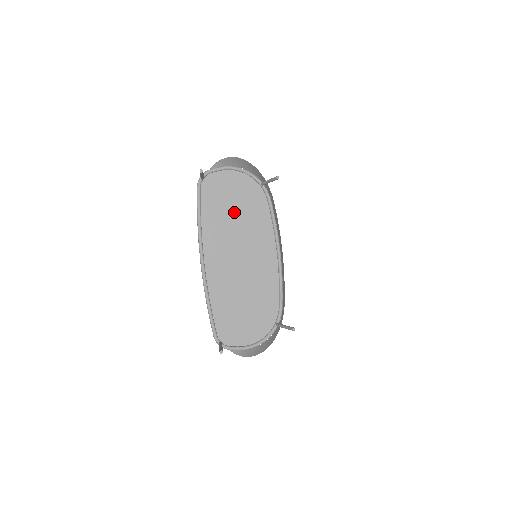
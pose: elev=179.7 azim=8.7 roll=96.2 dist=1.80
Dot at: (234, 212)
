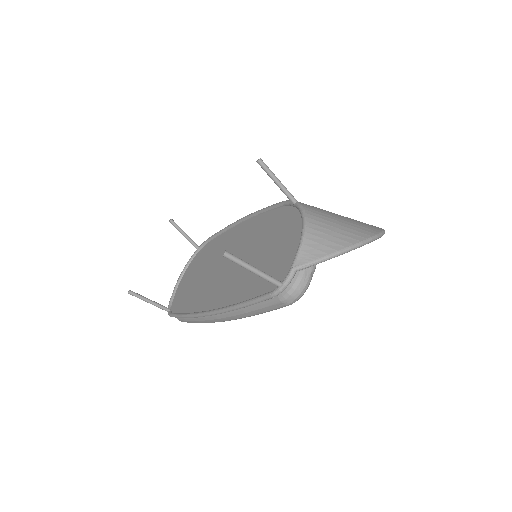
Dot at: (200, 276)
